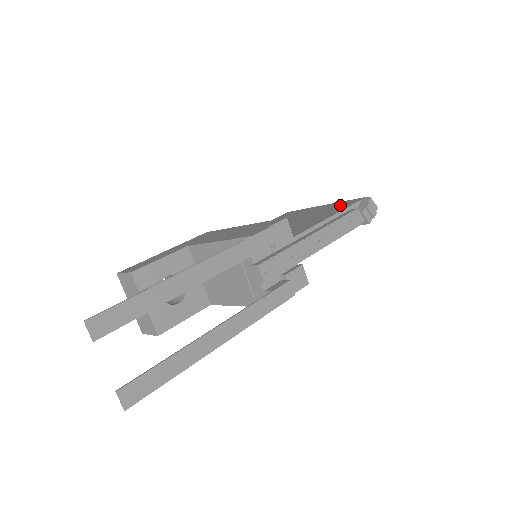
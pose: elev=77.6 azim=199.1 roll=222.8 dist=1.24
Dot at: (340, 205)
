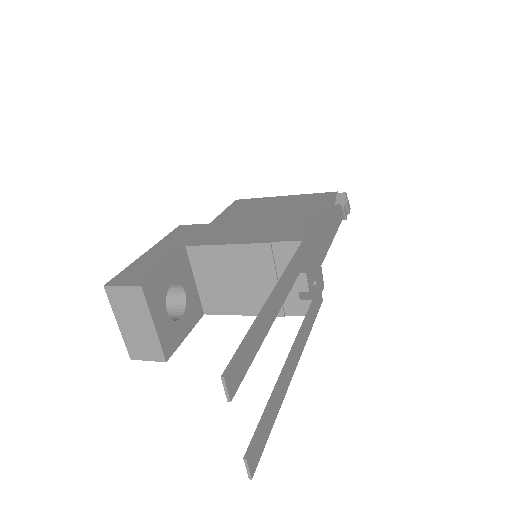
Dot at: (315, 199)
